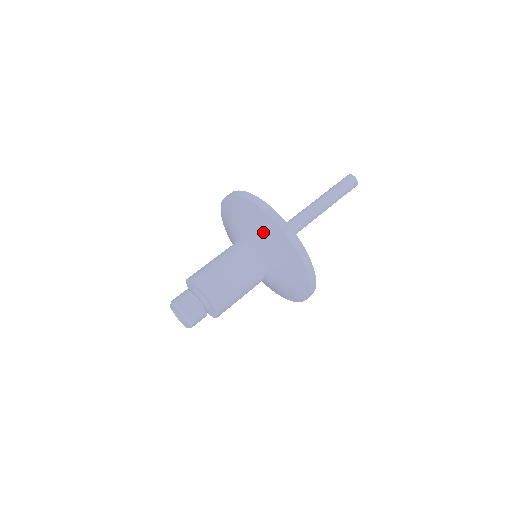
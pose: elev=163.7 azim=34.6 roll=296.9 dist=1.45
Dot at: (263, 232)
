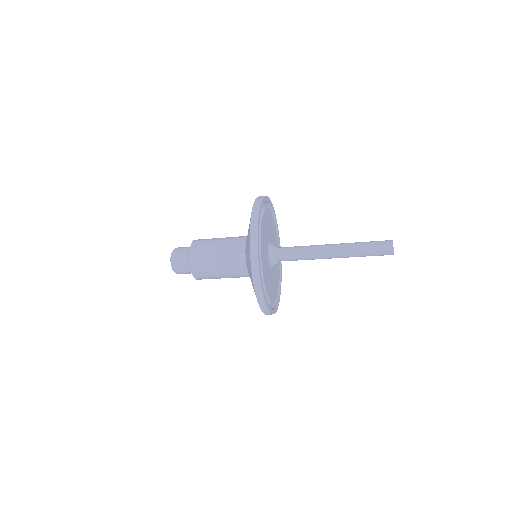
Dot at: occluded
